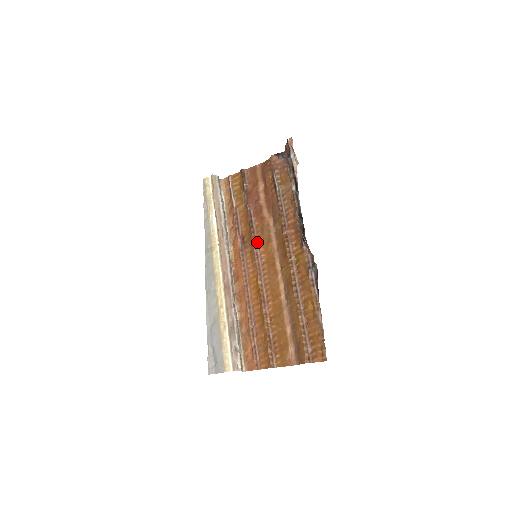
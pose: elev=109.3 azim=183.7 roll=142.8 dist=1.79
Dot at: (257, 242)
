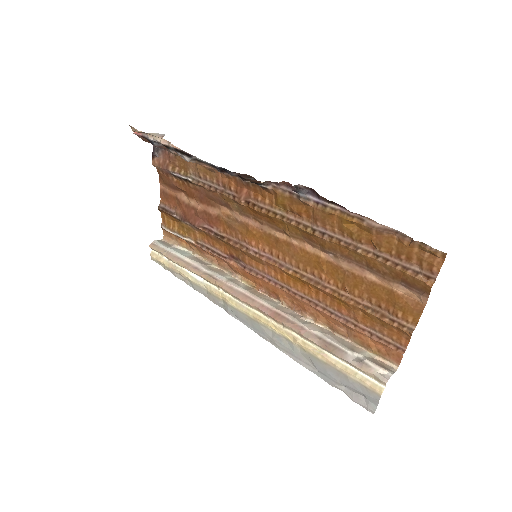
Dot at: (242, 243)
